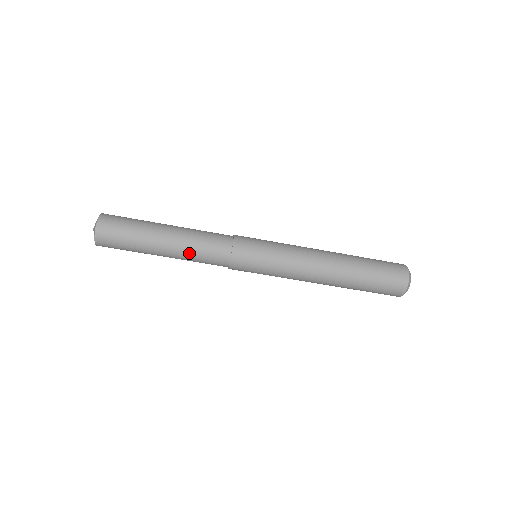
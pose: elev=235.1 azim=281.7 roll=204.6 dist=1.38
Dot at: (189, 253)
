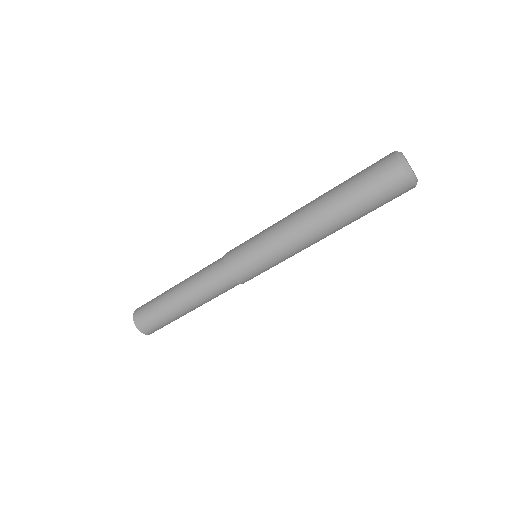
Dot at: (201, 295)
